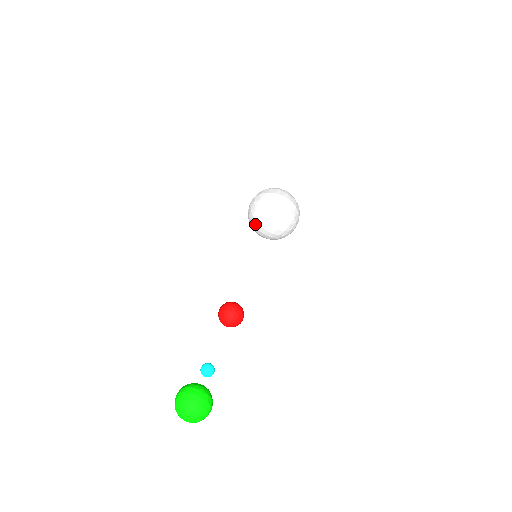
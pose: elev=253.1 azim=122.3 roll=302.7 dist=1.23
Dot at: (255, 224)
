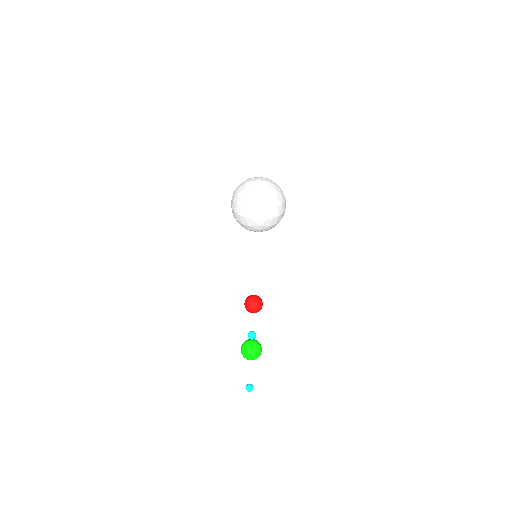
Dot at: occluded
